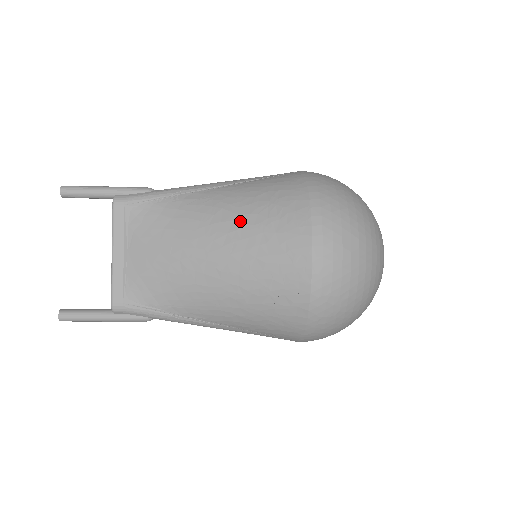
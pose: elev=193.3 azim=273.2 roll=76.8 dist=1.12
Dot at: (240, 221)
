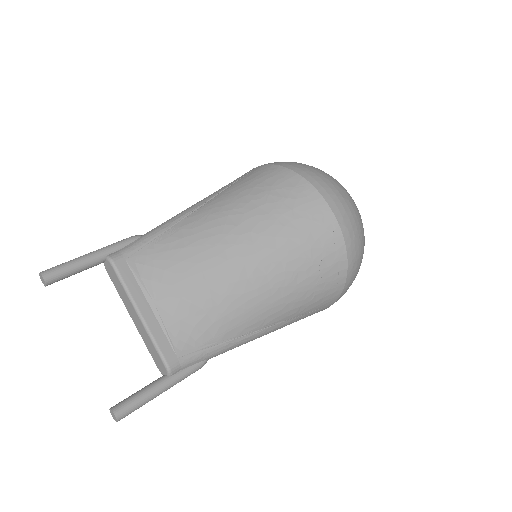
Dot at: (254, 216)
